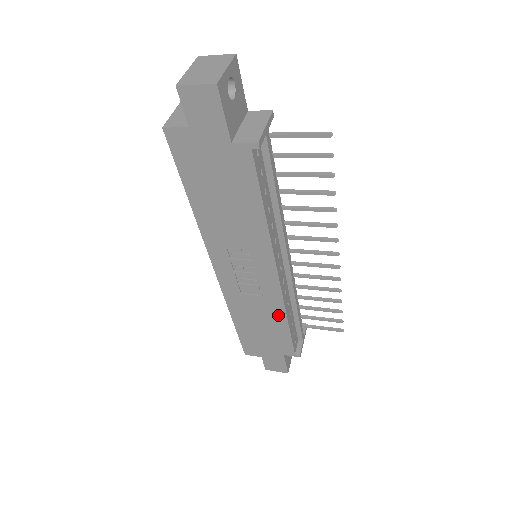
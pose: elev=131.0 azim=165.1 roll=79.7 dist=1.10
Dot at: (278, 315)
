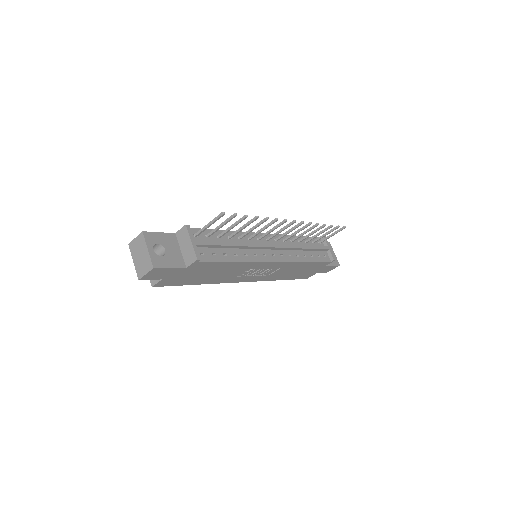
Dot at: (299, 265)
